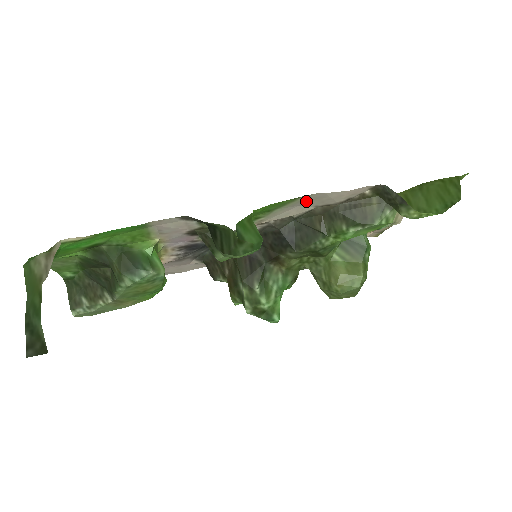
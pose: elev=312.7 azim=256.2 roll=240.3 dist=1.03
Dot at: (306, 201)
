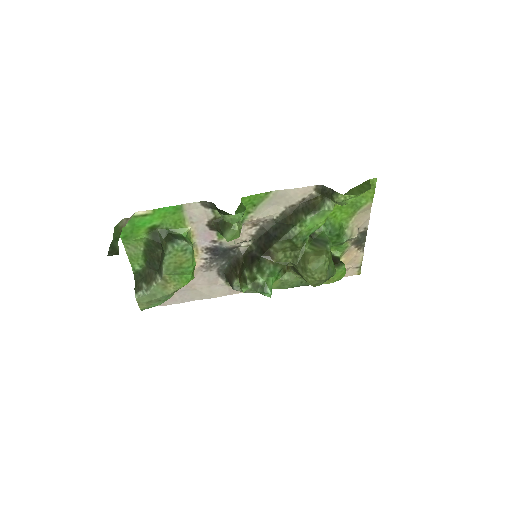
Dot at: (276, 199)
